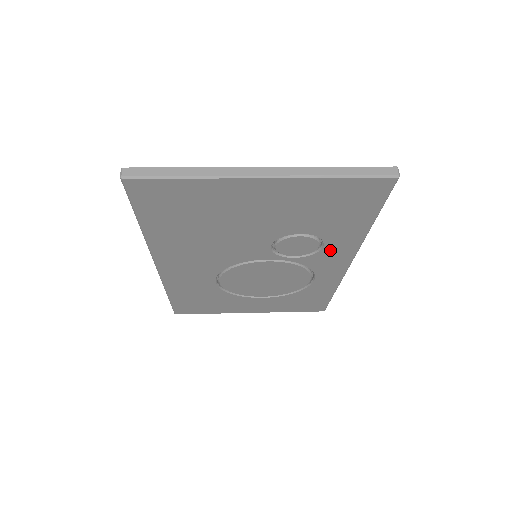
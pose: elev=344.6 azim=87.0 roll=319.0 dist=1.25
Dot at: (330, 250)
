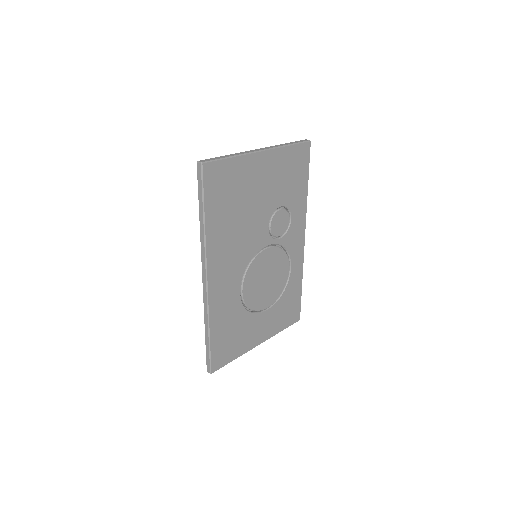
Dot at: (294, 223)
